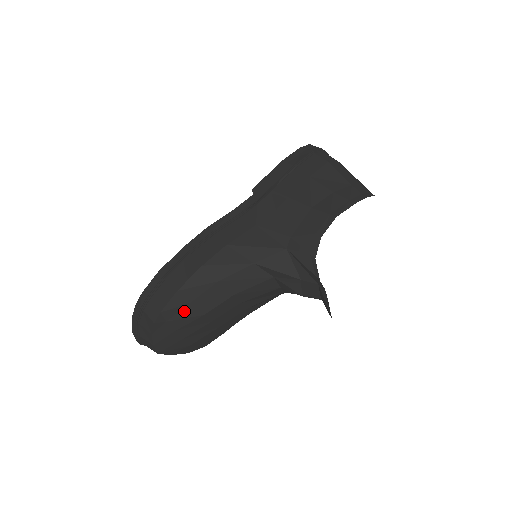
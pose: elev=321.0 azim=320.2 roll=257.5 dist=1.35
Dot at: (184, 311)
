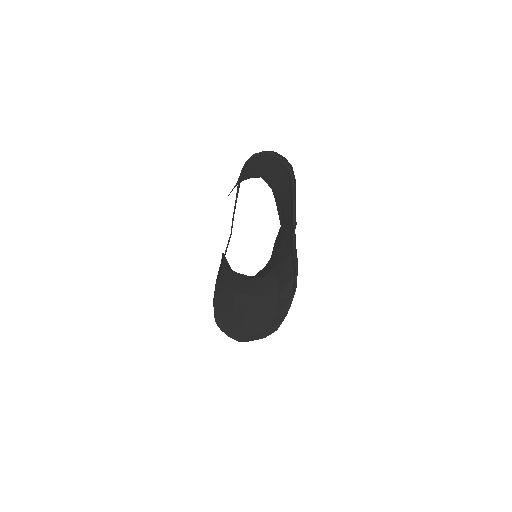
Dot at: (224, 311)
